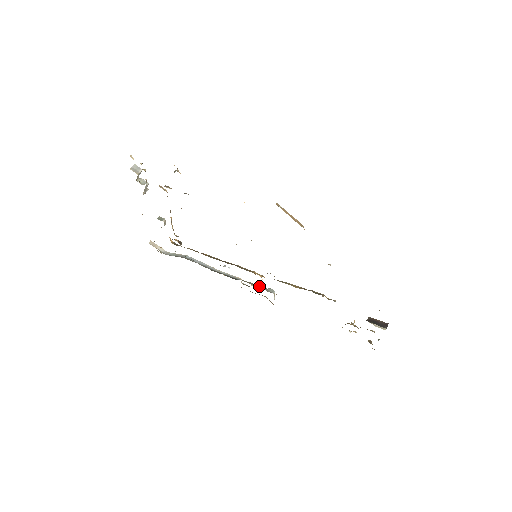
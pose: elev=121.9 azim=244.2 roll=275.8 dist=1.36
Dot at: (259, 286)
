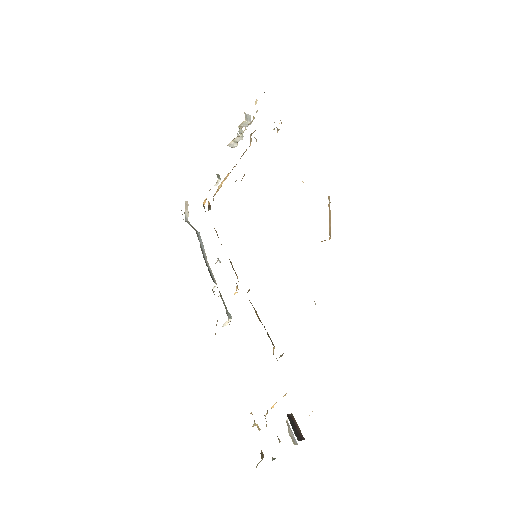
Dot at: (224, 302)
